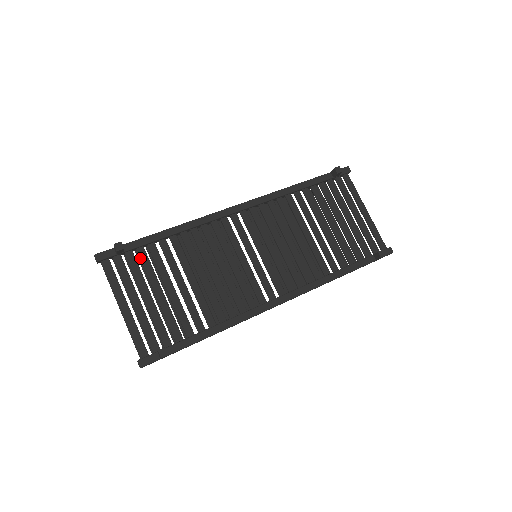
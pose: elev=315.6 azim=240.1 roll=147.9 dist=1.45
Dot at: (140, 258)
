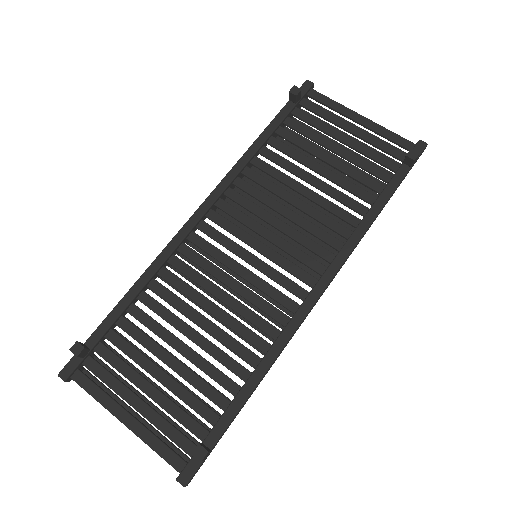
Dot at: (114, 345)
